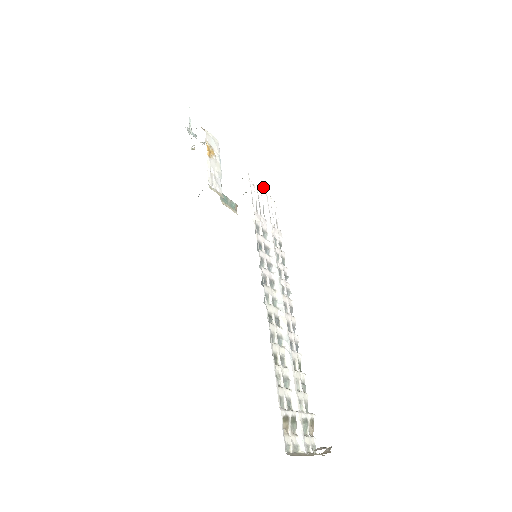
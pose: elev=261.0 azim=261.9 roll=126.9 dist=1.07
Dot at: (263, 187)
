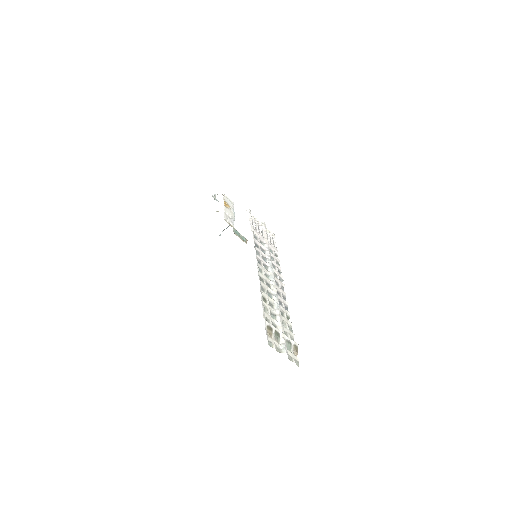
Dot at: (263, 222)
